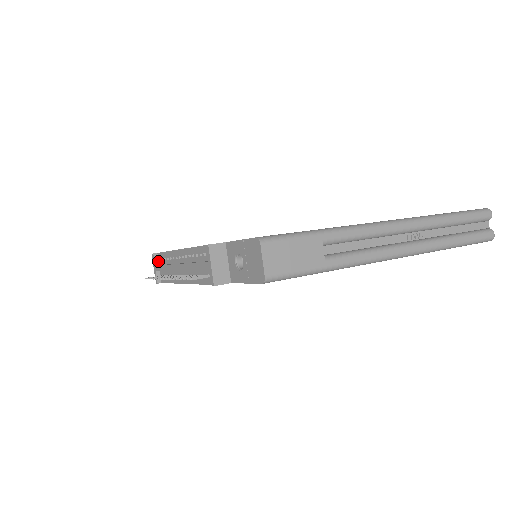
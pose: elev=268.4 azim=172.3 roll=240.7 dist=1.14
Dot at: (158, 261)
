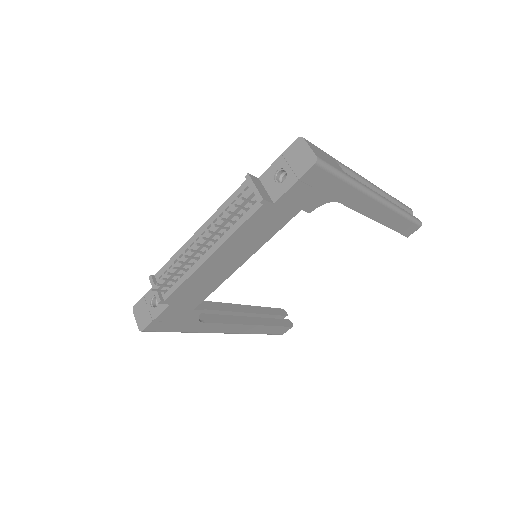
Dot at: (156, 282)
